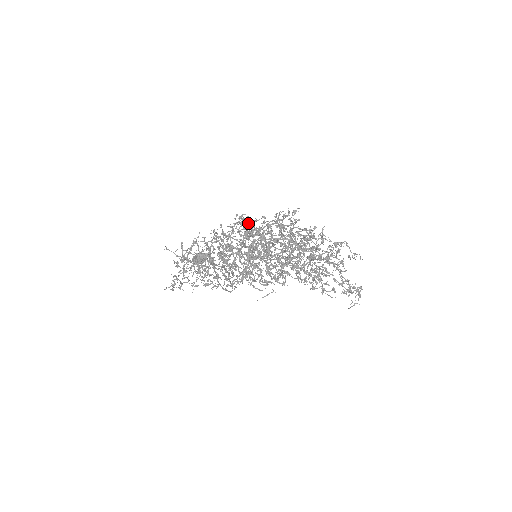
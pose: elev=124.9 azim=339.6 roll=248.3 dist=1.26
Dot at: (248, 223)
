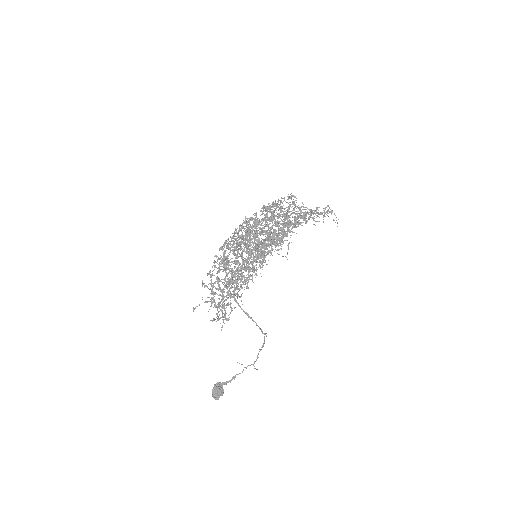
Dot at: (231, 238)
